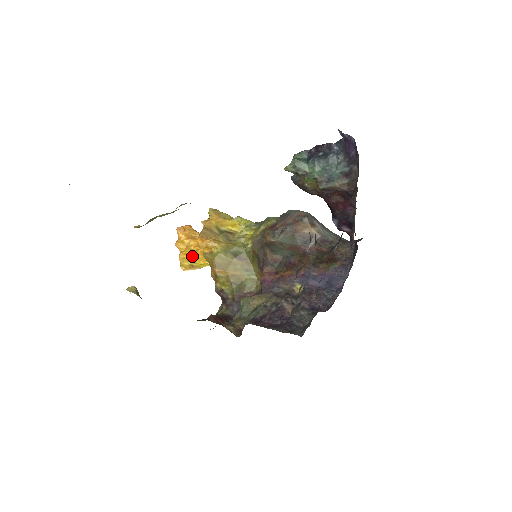
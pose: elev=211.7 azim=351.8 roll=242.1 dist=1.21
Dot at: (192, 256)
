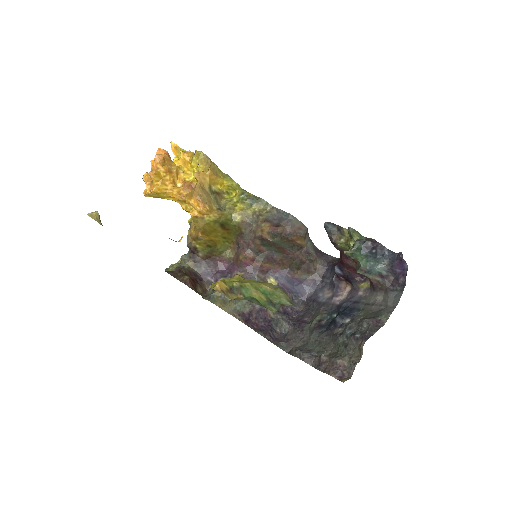
Dot at: (165, 193)
